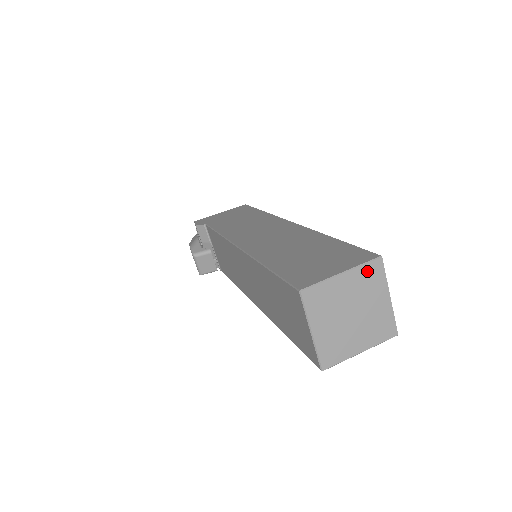
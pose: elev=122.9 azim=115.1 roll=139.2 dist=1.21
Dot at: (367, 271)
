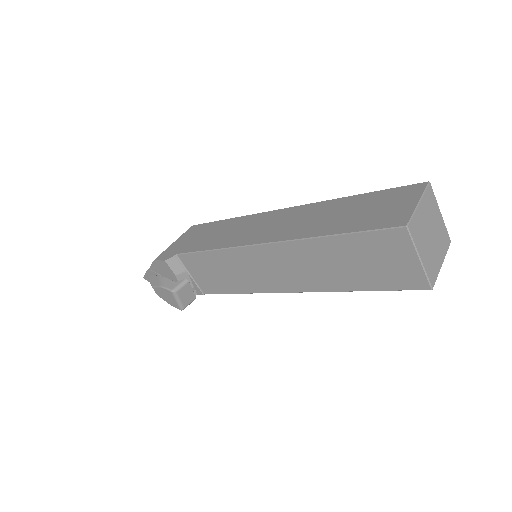
Dot at: (427, 196)
